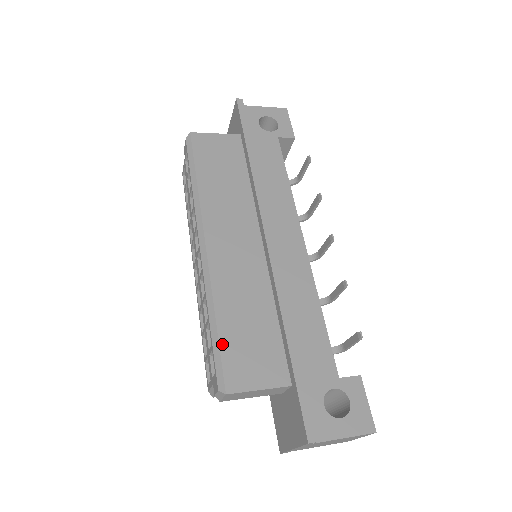
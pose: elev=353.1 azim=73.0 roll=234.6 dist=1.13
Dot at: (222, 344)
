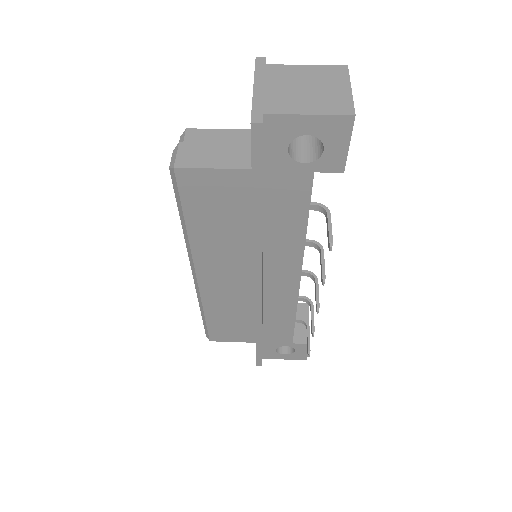
Dot at: (209, 325)
